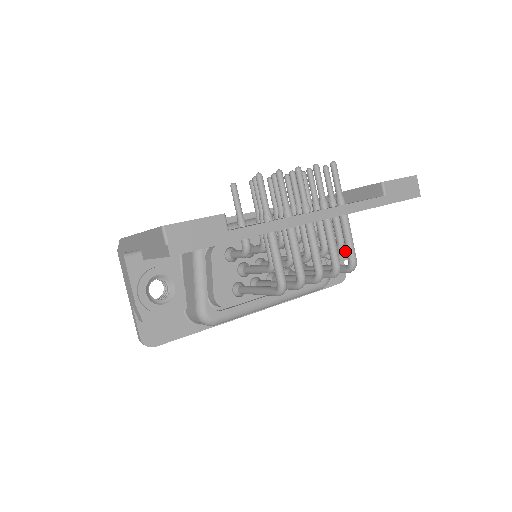
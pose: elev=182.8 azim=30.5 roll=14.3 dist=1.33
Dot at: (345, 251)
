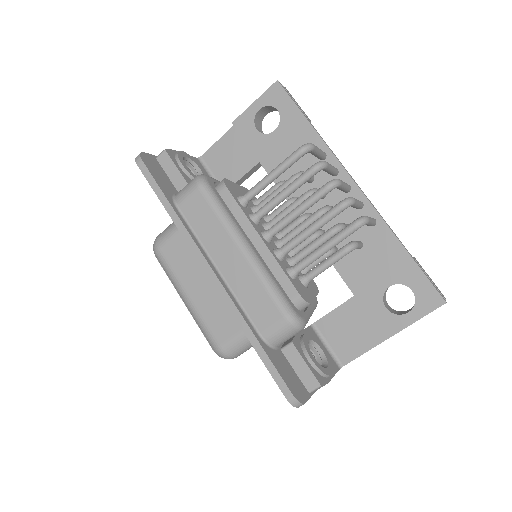
Dot at: (324, 373)
